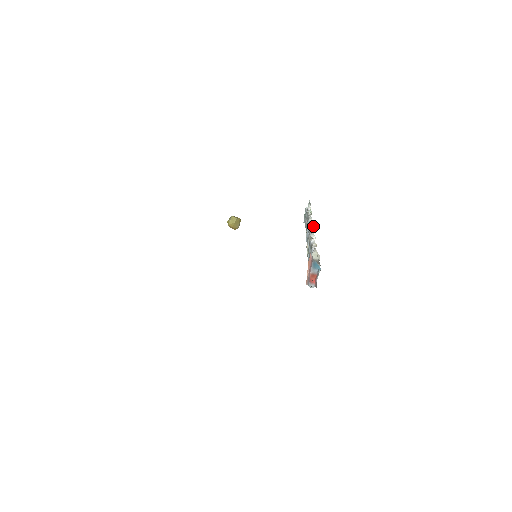
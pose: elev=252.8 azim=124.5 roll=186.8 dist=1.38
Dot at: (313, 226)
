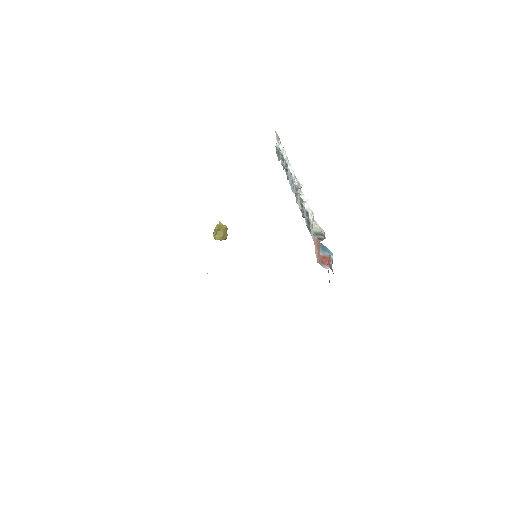
Dot at: (297, 179)
